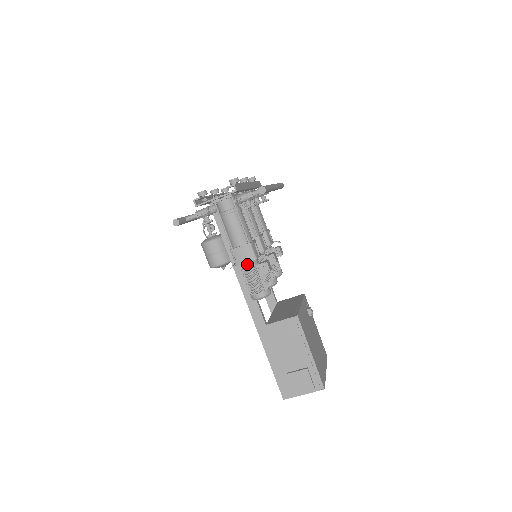
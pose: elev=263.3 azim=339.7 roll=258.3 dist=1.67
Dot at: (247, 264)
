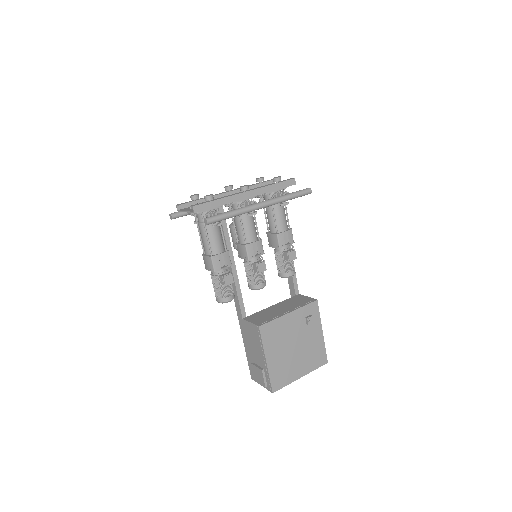
Dot at: occluded
